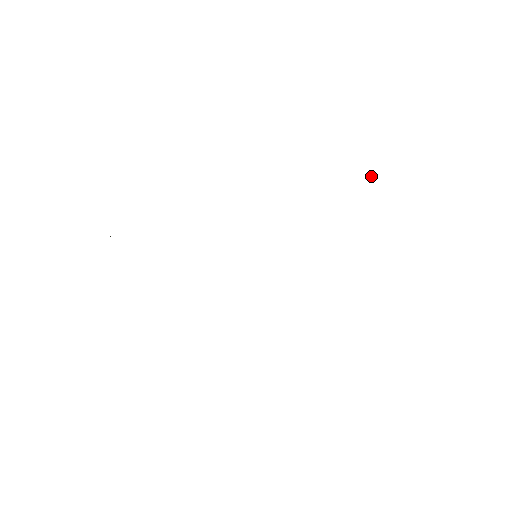
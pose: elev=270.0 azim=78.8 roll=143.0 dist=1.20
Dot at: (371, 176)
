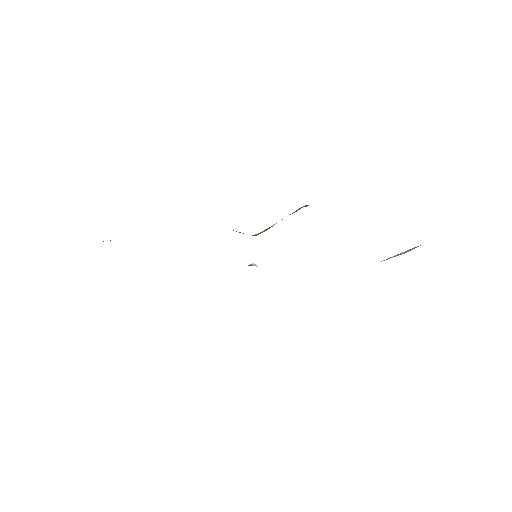
Dot at: occluded
